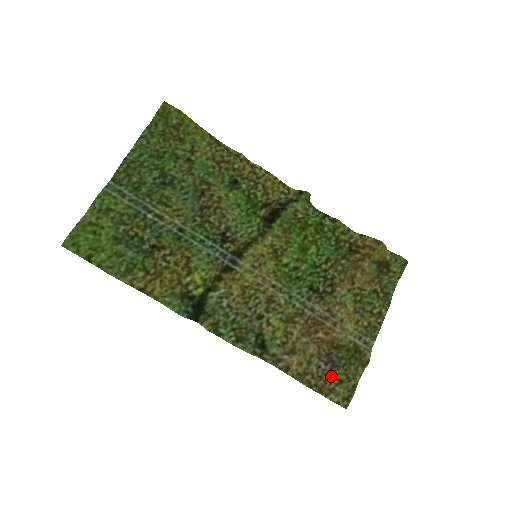
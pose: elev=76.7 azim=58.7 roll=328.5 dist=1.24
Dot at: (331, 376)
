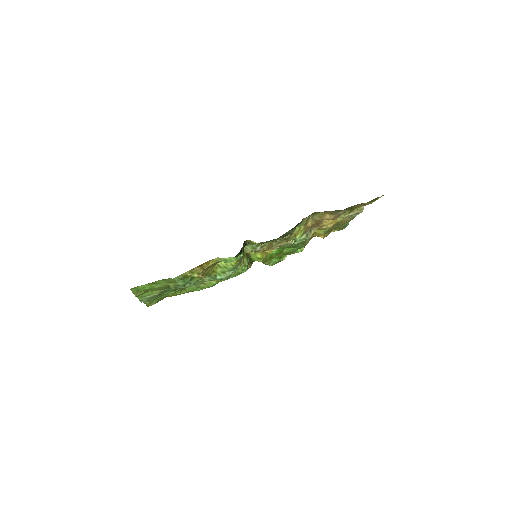
Dot at: occluded
